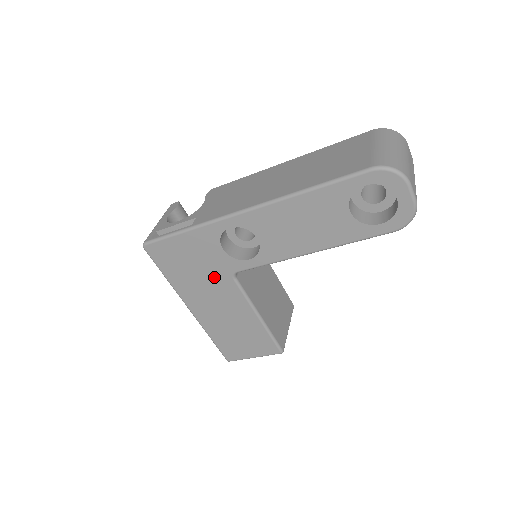
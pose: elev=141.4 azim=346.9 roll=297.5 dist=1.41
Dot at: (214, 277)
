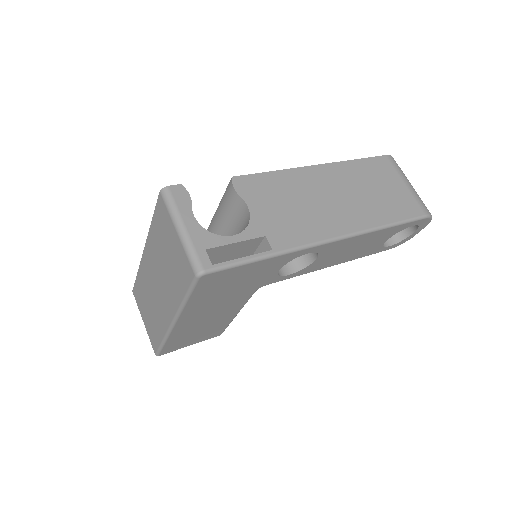
Dot at: (240, 292)
